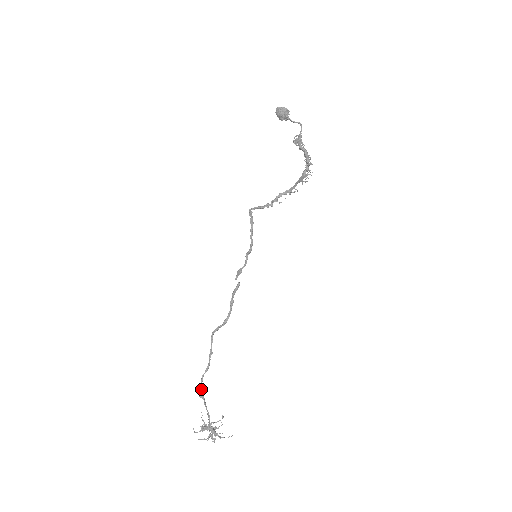
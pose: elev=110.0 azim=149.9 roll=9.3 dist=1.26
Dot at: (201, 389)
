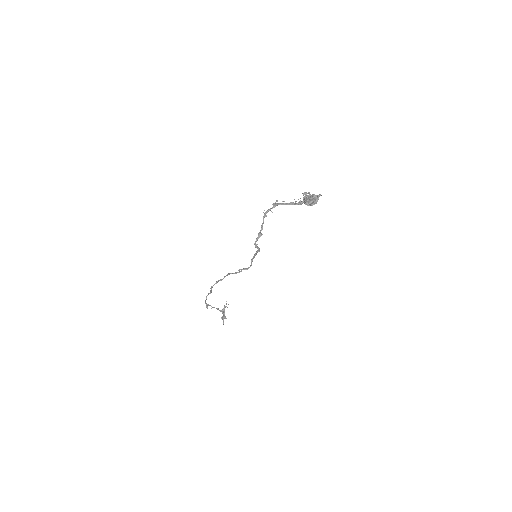
Dot at: (206, 305)
